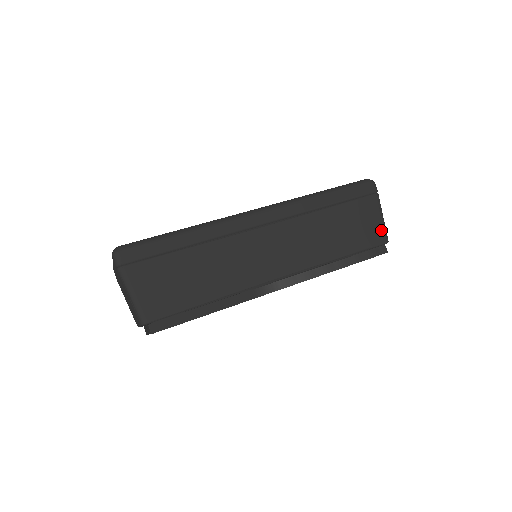
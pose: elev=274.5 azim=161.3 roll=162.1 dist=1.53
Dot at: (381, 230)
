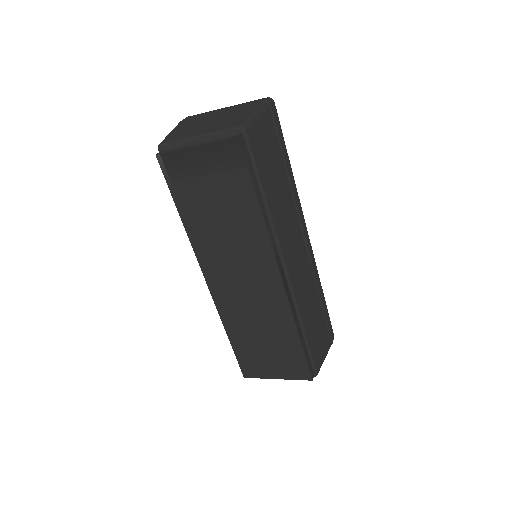
Dot at: (321, 363)
